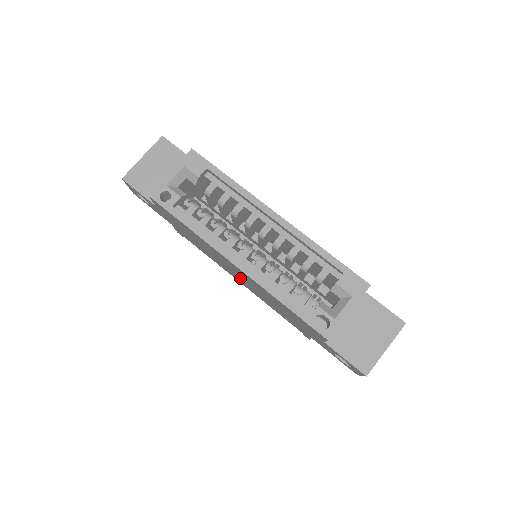
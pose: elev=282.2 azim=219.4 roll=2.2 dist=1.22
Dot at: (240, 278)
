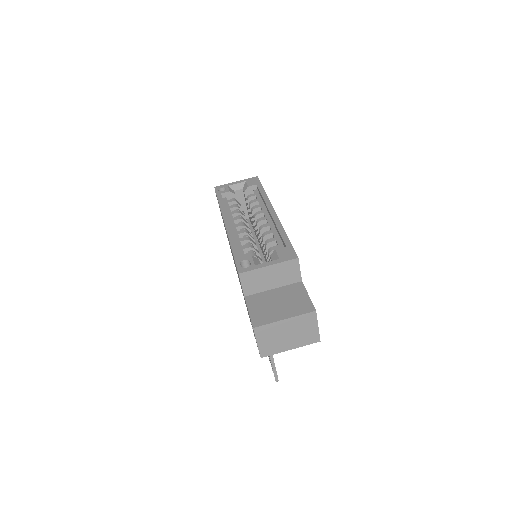
Dot at: occluded
